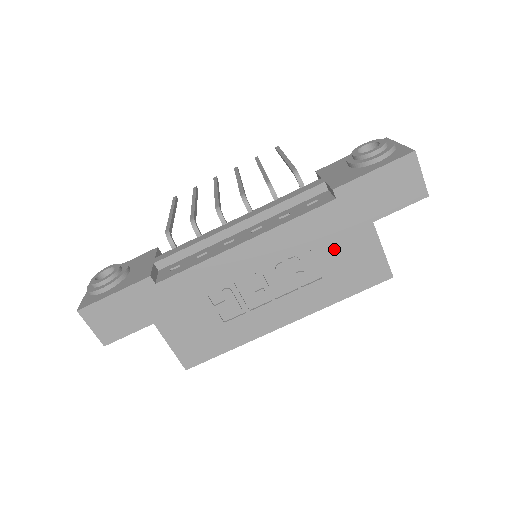
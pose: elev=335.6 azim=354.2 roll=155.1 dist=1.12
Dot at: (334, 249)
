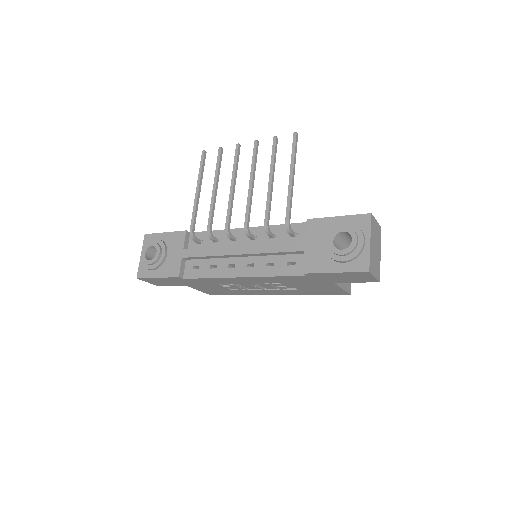
Dot at: (305, 285)
